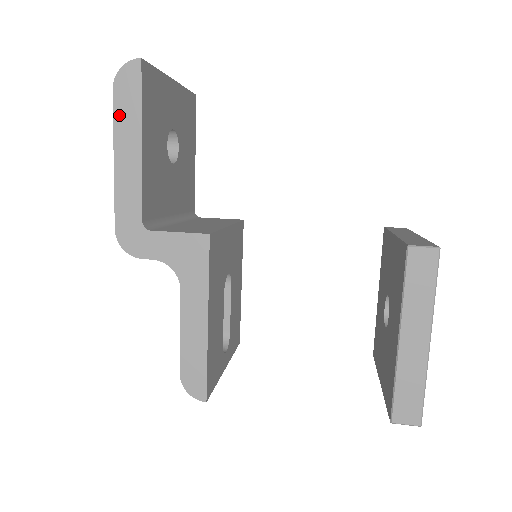
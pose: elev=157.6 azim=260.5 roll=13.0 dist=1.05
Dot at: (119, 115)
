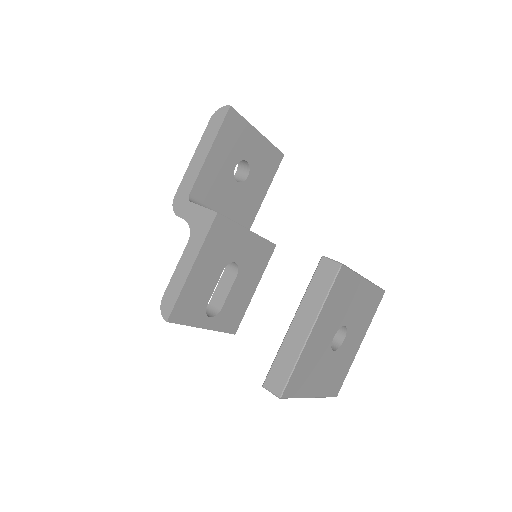
Dot at: (206, 133)
